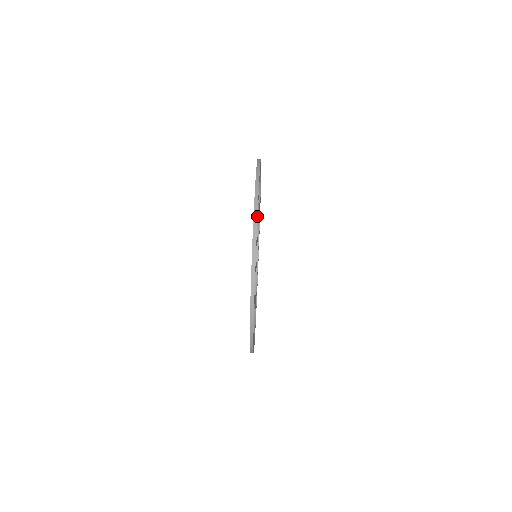
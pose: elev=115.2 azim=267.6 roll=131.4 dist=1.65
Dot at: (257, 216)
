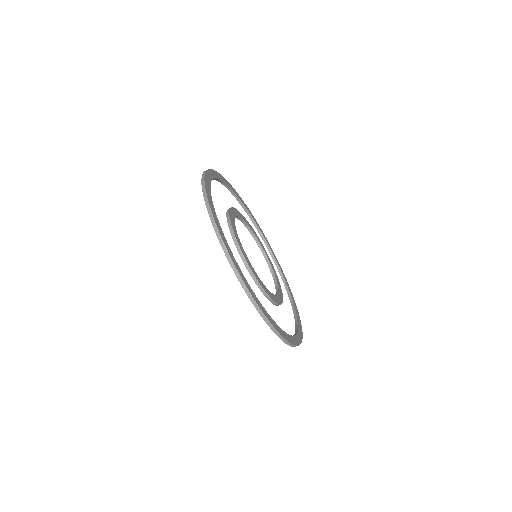
Dot at: (274, 328)
